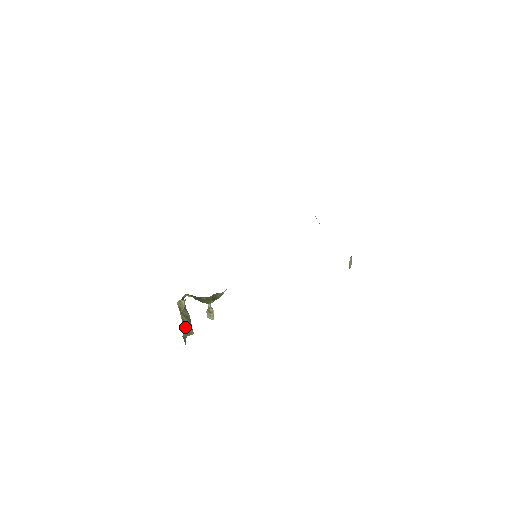
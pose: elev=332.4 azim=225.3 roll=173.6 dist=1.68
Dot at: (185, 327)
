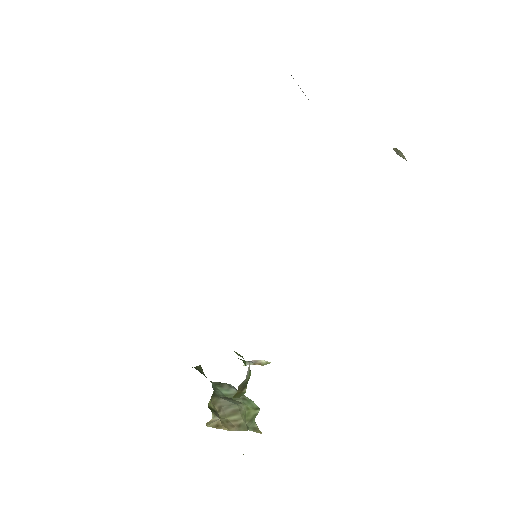
Dot at: (242, 424)
